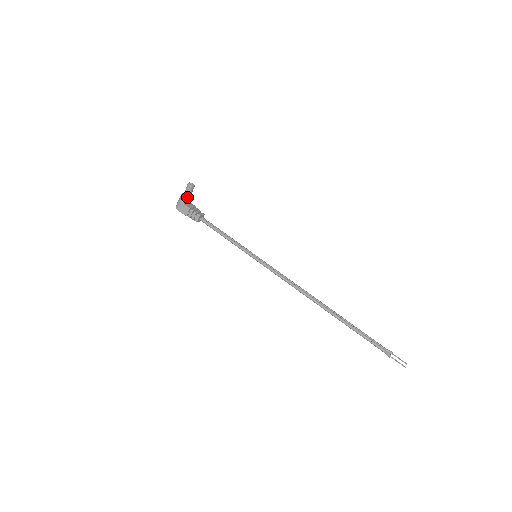
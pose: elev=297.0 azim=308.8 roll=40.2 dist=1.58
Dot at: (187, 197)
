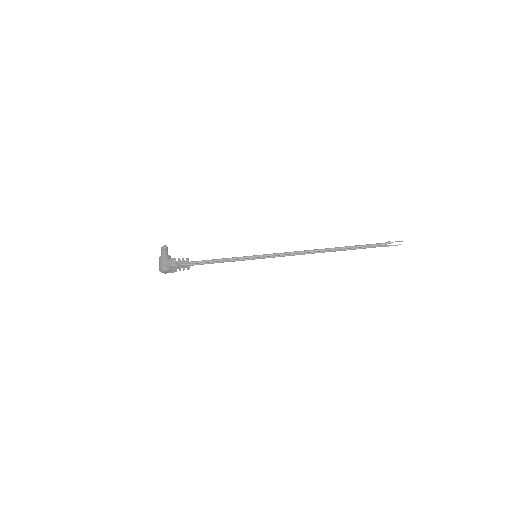
Dot at: (167, 256)
